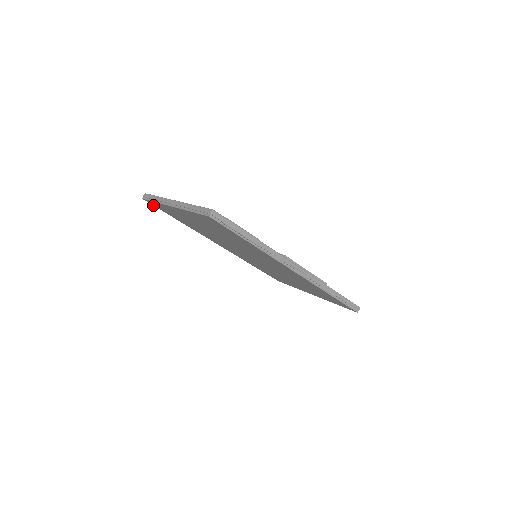
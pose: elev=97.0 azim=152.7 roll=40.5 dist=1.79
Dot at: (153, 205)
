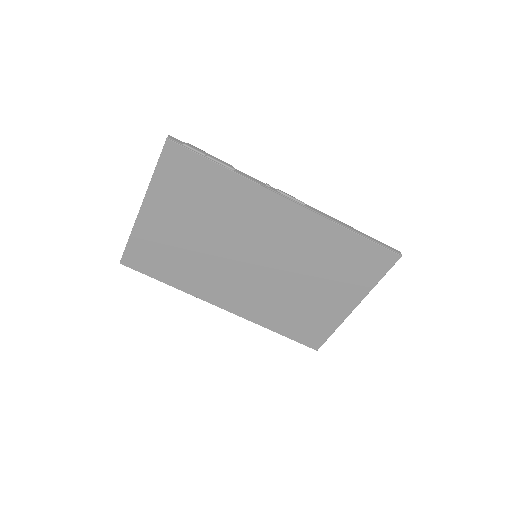
Dot at: (133, 269)
